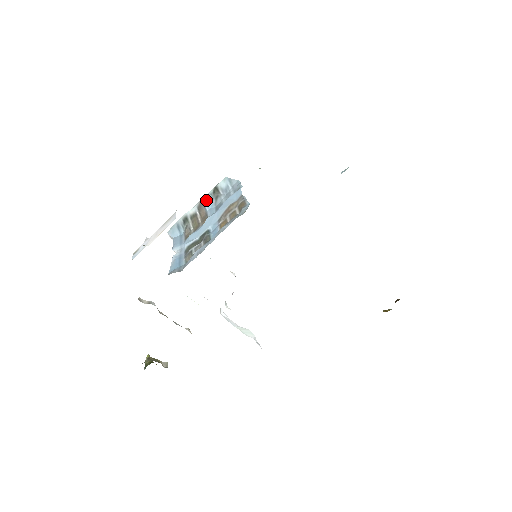
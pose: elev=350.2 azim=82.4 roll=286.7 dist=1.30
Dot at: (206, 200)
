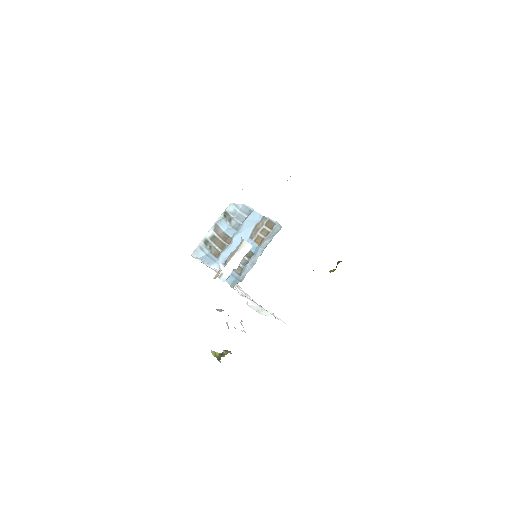
Dot at: (220, 223)
